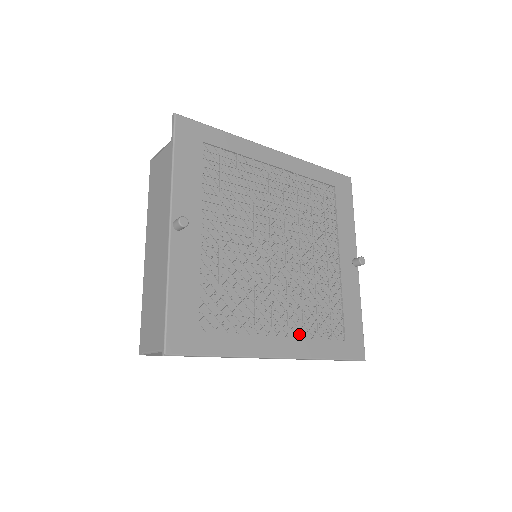
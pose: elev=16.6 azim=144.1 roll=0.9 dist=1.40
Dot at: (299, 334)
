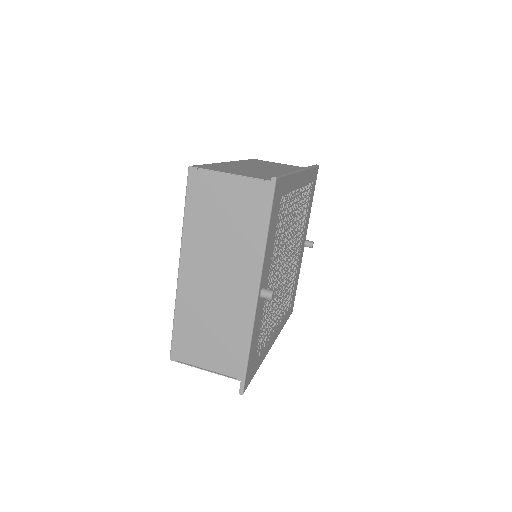
Dot at: occluded
